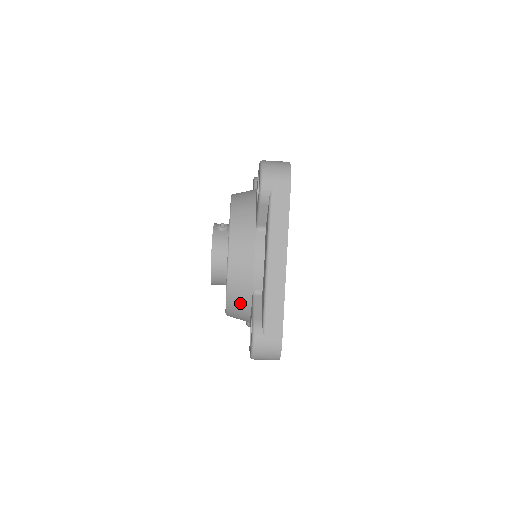
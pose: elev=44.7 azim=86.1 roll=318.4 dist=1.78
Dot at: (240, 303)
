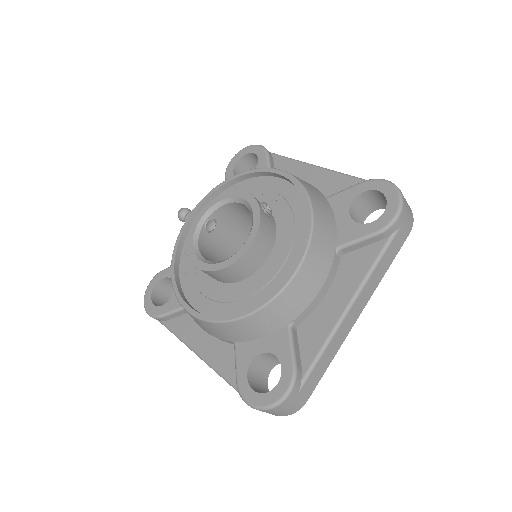
Dot at: (261, 326)
